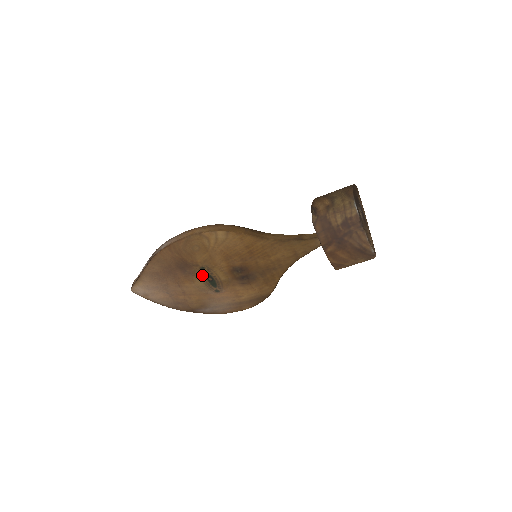
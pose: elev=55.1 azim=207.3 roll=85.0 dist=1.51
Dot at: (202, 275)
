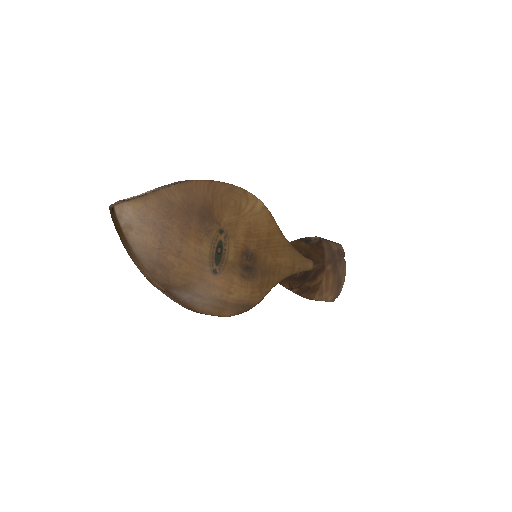
Dot at: (215, 240)
